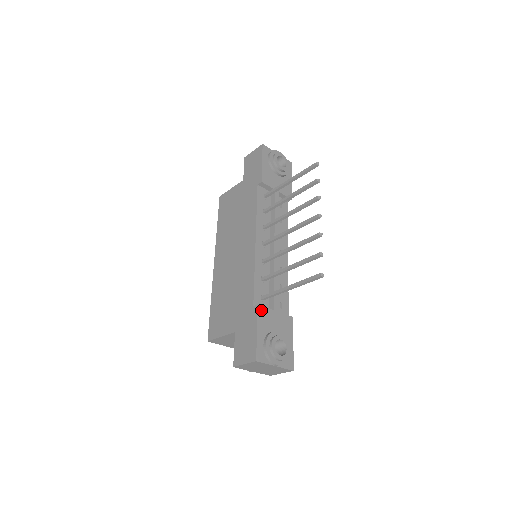
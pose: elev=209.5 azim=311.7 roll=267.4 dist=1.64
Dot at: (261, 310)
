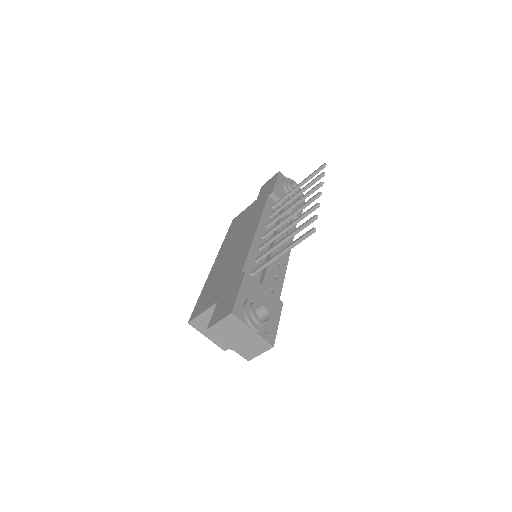
Dot at: (248, 277)
